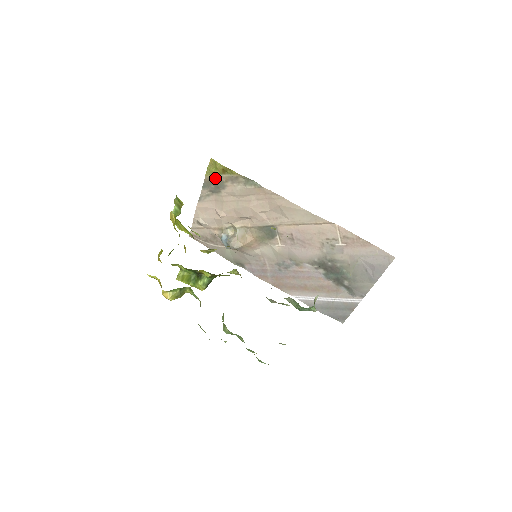
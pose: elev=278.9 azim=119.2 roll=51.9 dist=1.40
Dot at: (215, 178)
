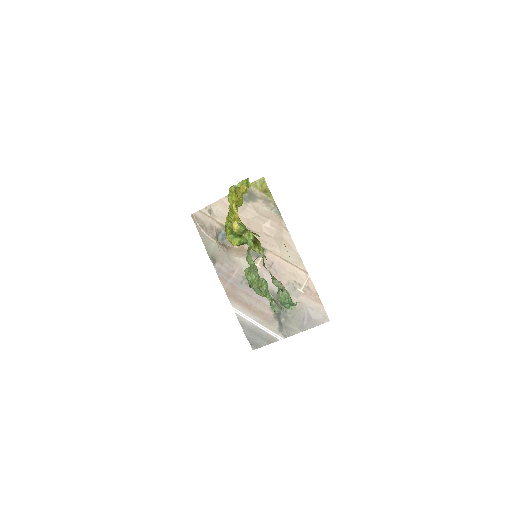
Dot at: (255, 191)
